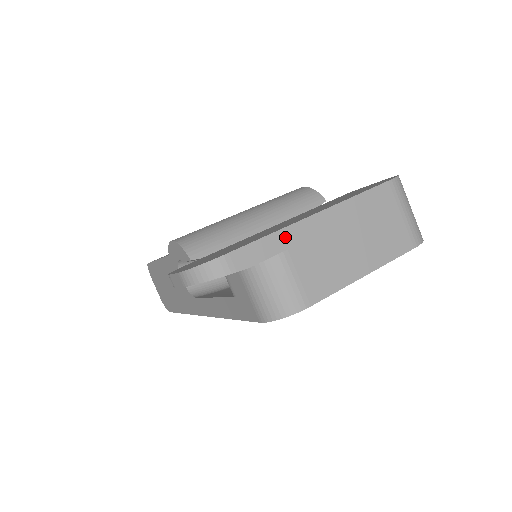
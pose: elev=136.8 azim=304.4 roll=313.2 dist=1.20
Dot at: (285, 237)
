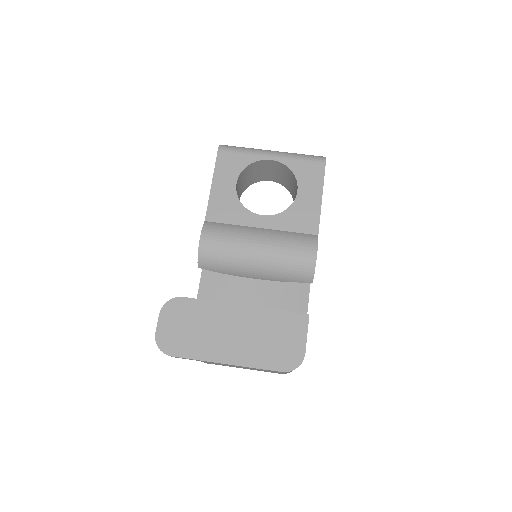
Dot at: (204, 361)
